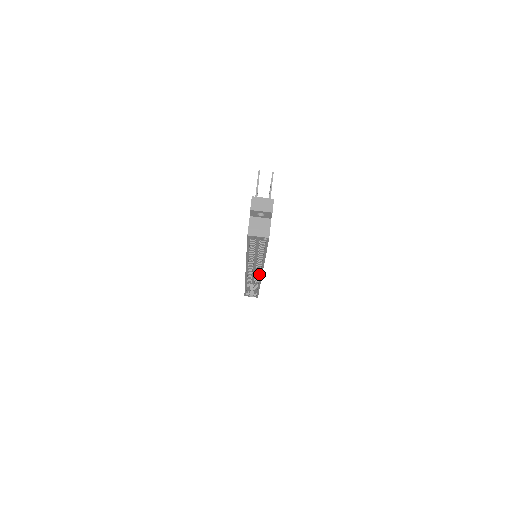
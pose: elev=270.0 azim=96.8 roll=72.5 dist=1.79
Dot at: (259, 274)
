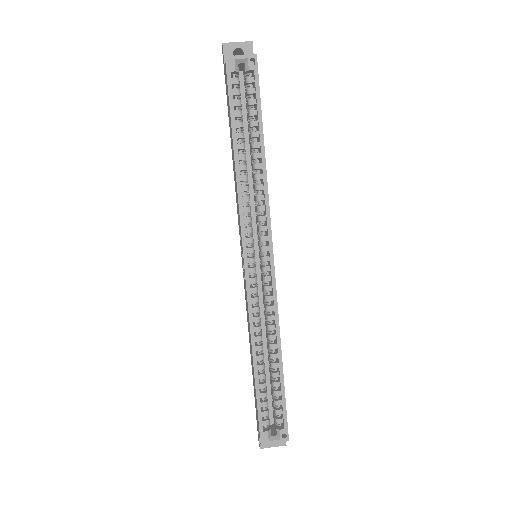
Dot at: (269, 270)
